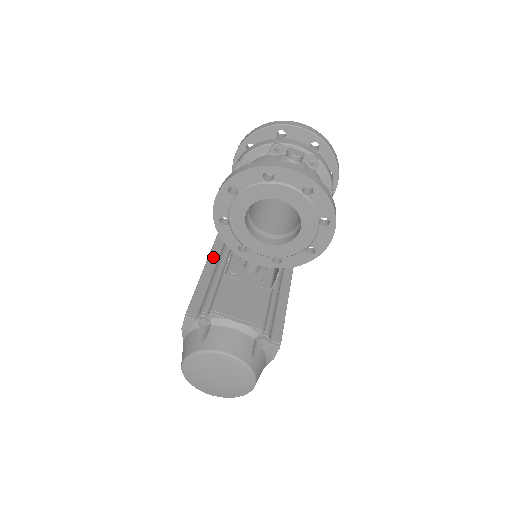
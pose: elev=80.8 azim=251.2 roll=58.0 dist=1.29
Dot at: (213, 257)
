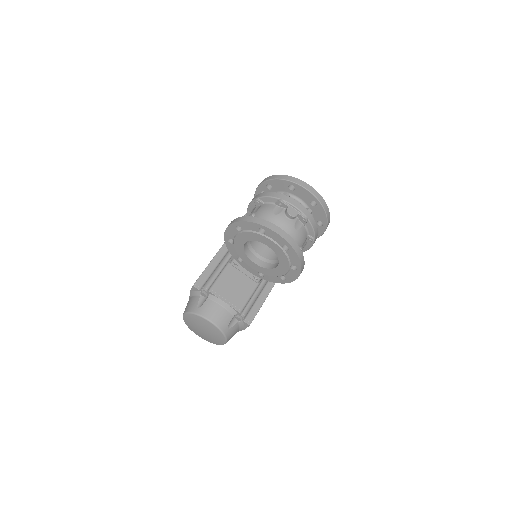
Dot at: occluded
